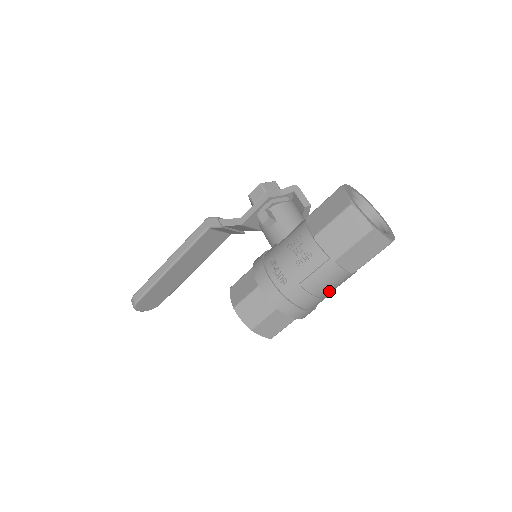
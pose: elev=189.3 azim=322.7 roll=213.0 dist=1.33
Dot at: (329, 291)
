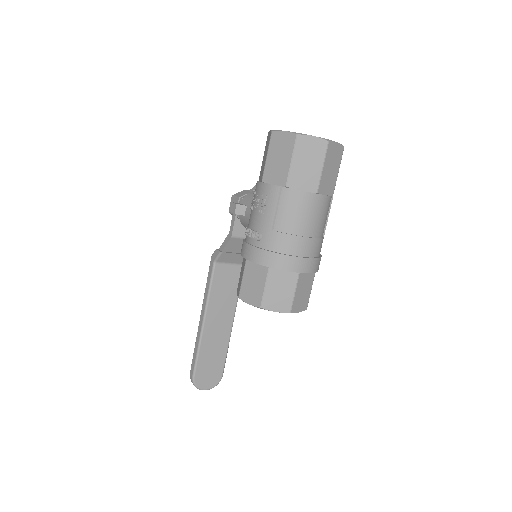
Dot at: (310, 226)
